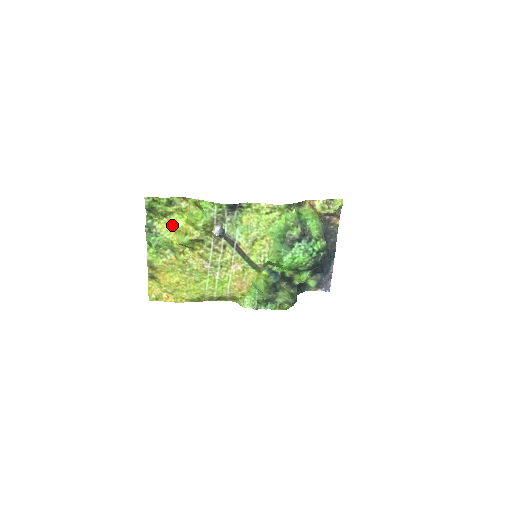
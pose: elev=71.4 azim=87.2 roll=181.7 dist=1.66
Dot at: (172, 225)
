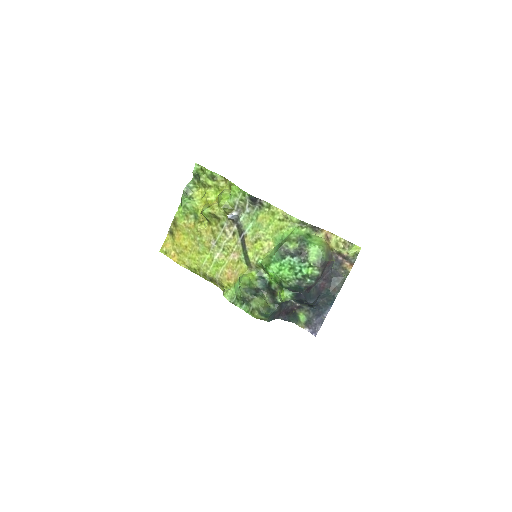
Dot at: (205, 196)
